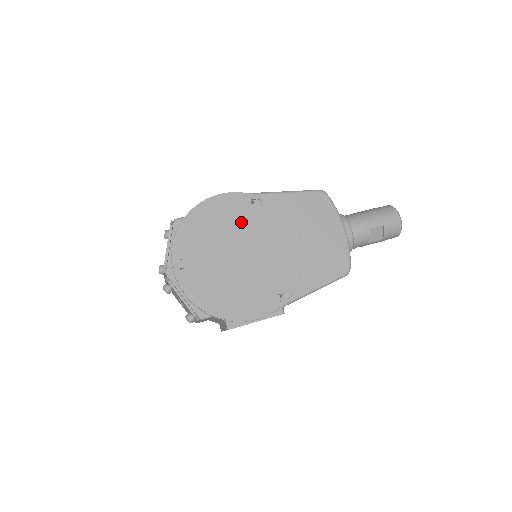
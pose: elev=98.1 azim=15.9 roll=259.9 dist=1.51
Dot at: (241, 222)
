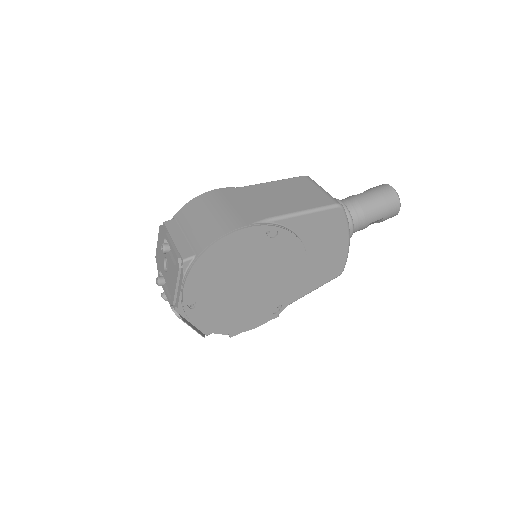
Dot at: (254, 255)
